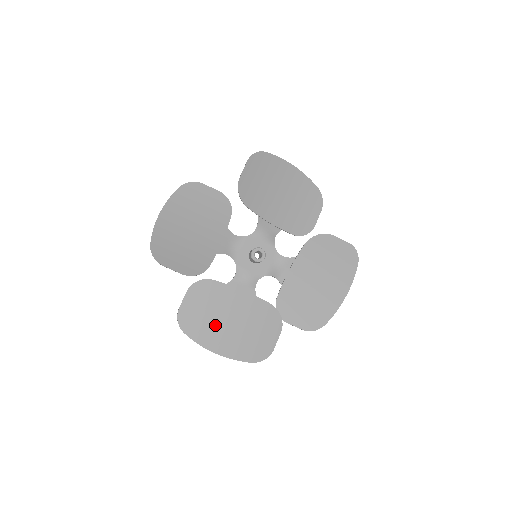
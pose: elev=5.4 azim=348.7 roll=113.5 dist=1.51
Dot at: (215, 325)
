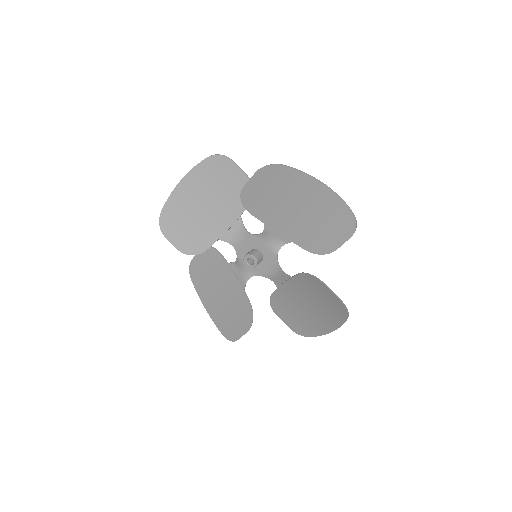
Dot at: (211, 289)
